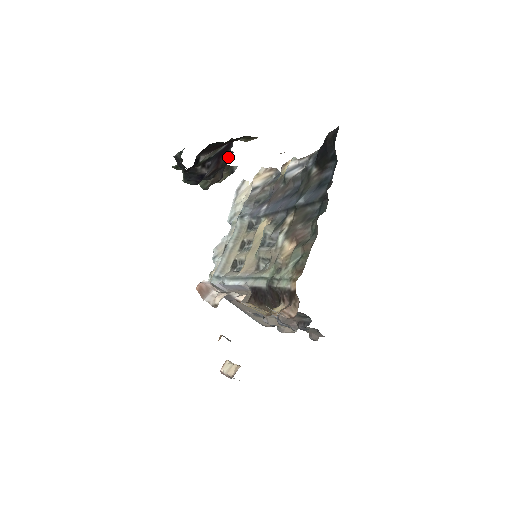
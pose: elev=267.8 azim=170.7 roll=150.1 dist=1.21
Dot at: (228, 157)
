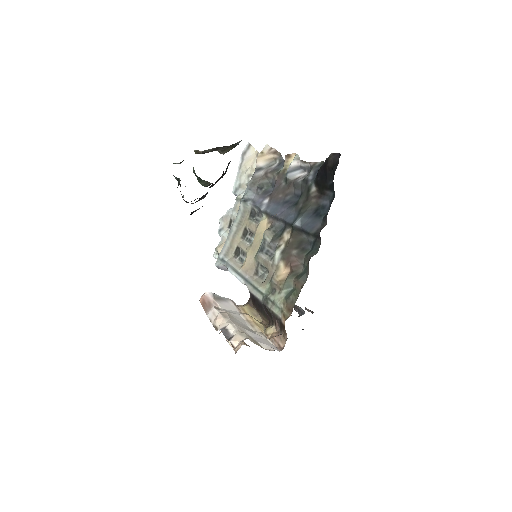
Dot at: (227, 167)
